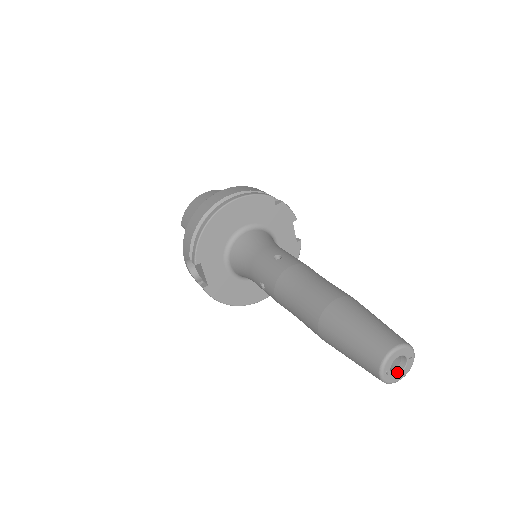
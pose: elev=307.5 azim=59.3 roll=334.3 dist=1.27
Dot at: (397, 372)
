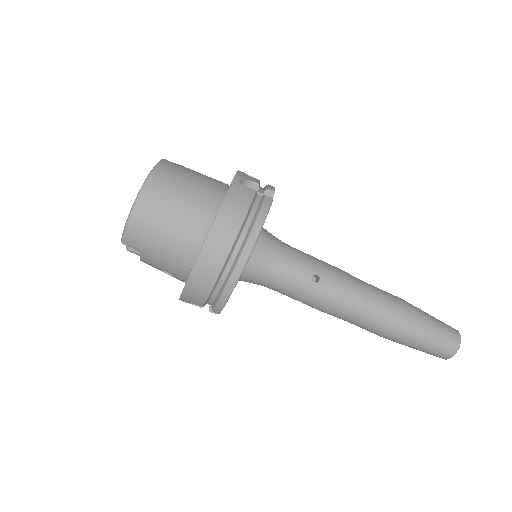
Dot at: occluded
